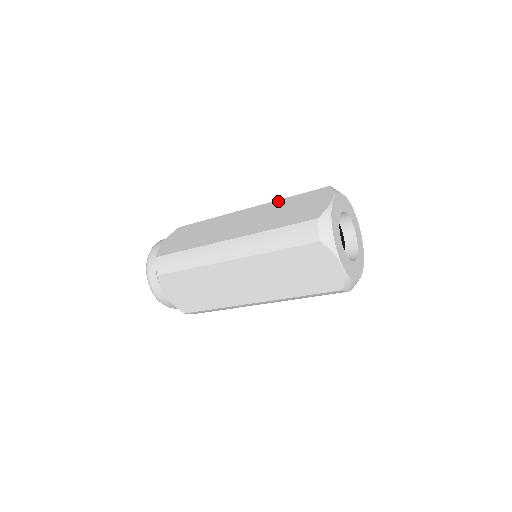
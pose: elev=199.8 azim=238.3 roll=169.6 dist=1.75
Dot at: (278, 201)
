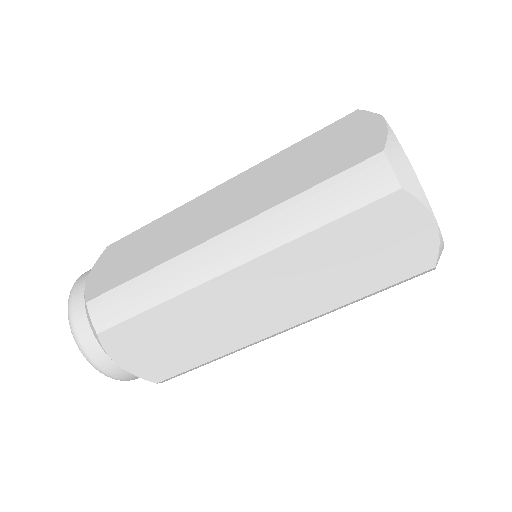
Dot at: occluded
